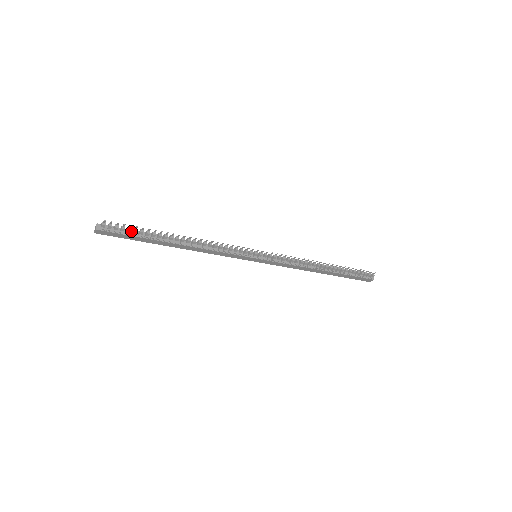
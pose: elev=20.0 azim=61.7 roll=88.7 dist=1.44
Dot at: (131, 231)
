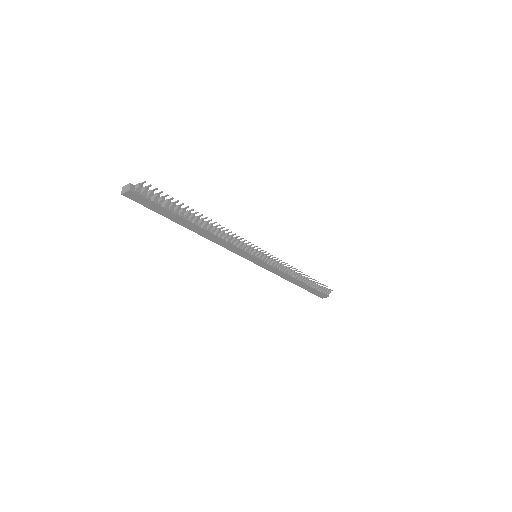
Dot at: (161, 202)
